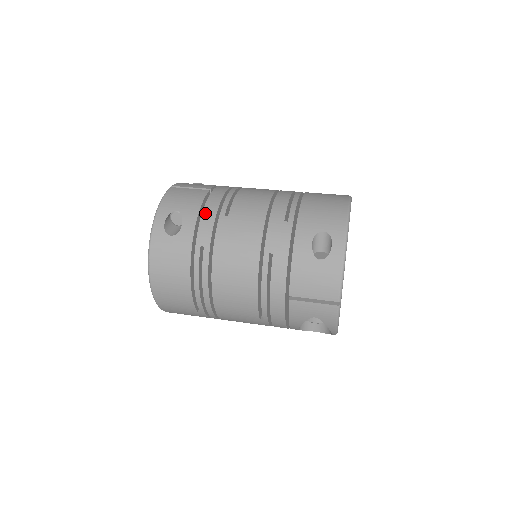
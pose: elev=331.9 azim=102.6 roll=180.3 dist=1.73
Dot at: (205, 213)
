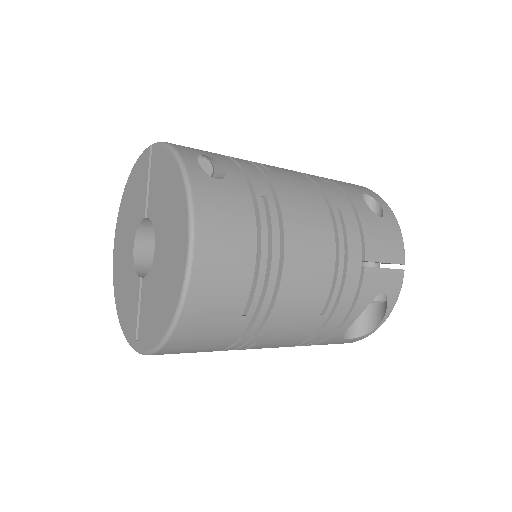
Dot at: (242, 163)
